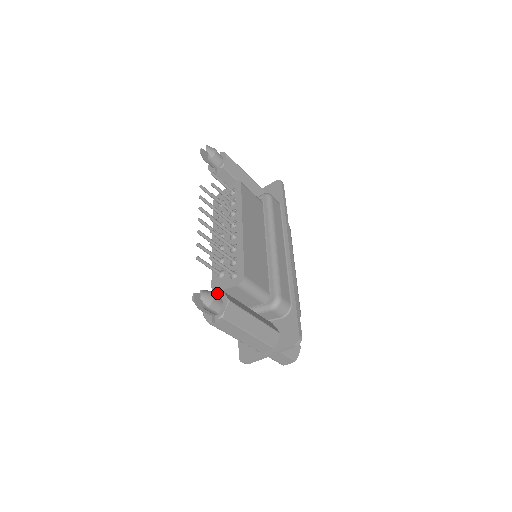
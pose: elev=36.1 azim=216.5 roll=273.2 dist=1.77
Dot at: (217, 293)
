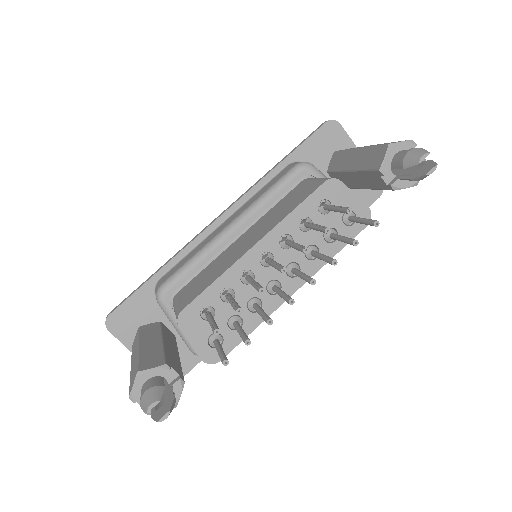
Dot at: (177, 321)
